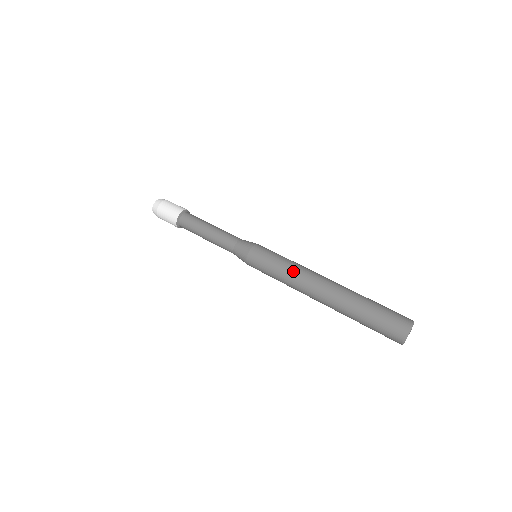
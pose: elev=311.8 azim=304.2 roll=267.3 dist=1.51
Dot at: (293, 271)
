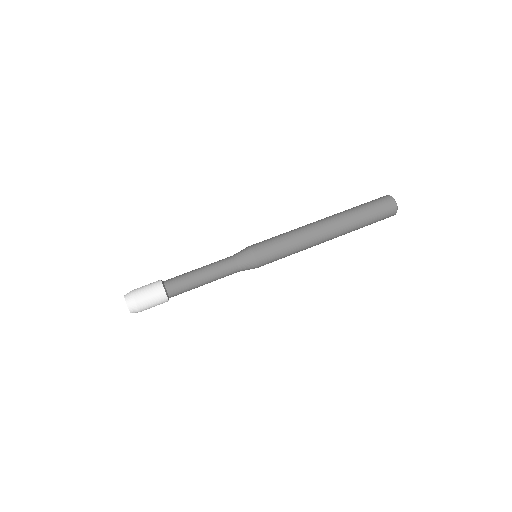
Dot at: (295, 231)
